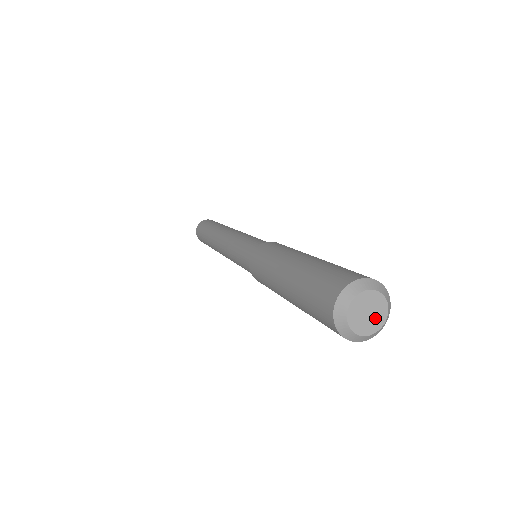
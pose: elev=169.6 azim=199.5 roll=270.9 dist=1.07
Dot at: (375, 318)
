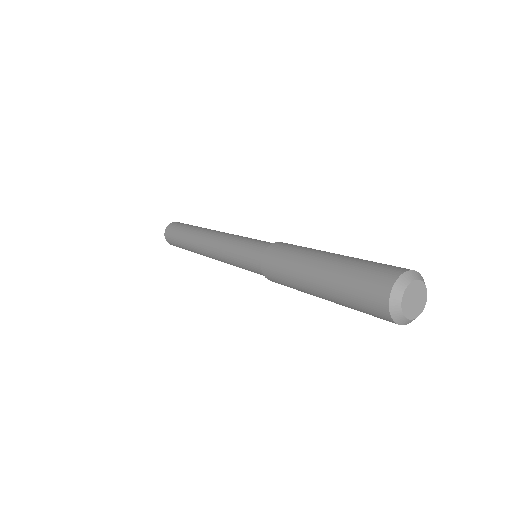
Dot at: (420, 298)
